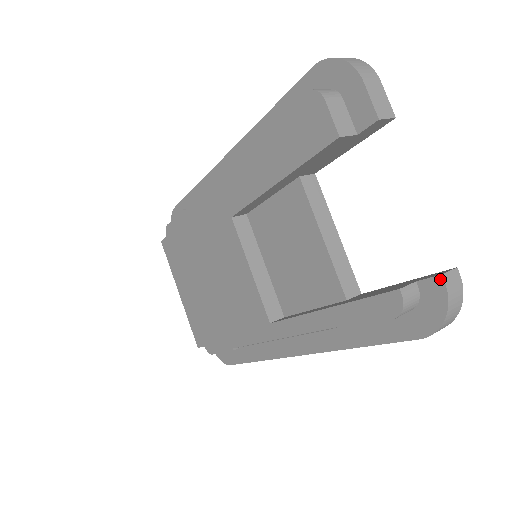
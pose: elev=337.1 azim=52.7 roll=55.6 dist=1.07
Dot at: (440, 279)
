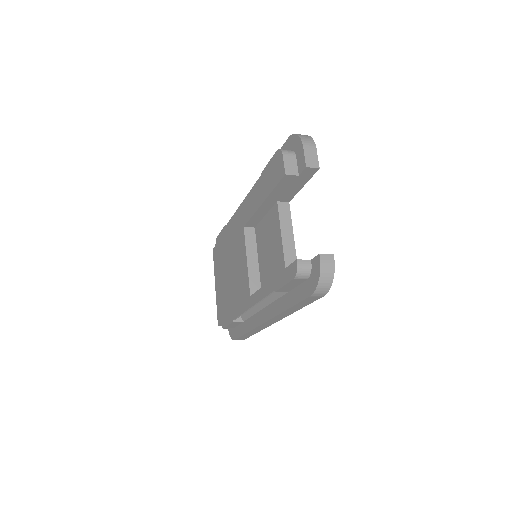
Dot at: (318, 256)
